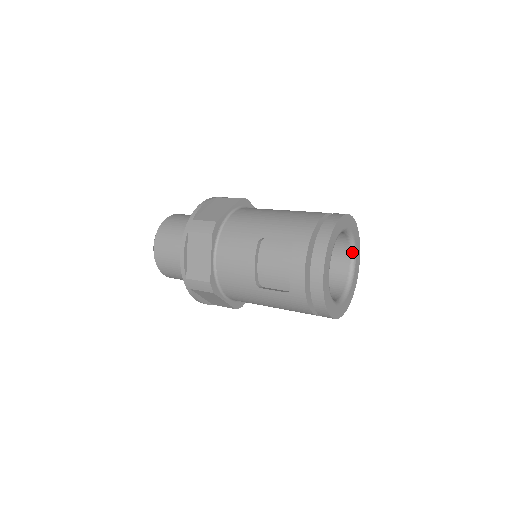
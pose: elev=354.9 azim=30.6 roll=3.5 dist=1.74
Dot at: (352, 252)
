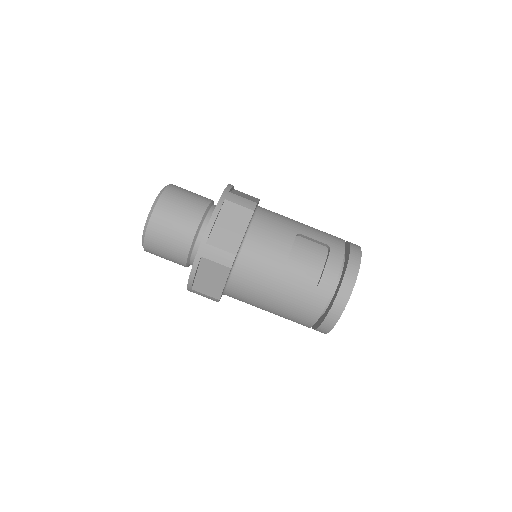
Dot at: occluded
